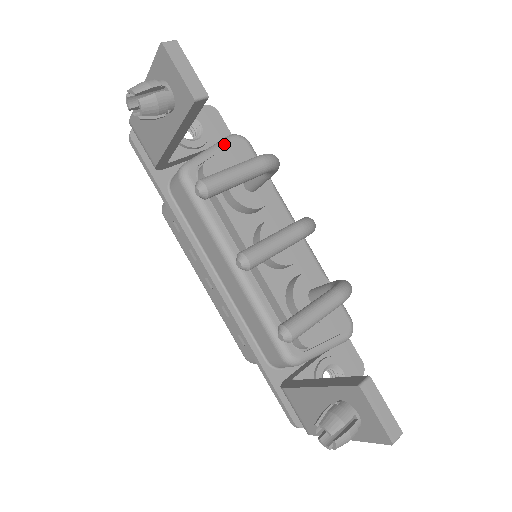
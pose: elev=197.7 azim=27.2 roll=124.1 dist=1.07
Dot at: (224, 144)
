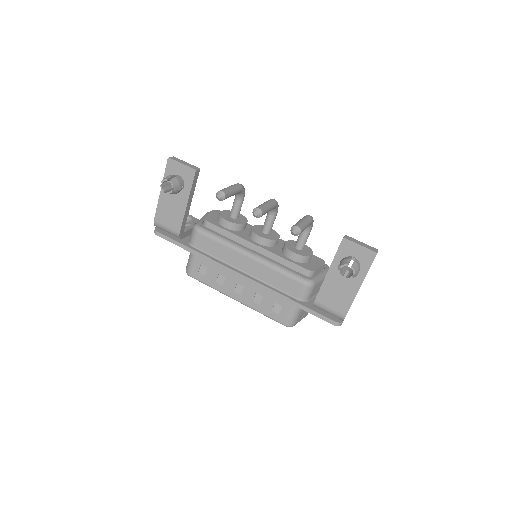
Dot at: occluded
